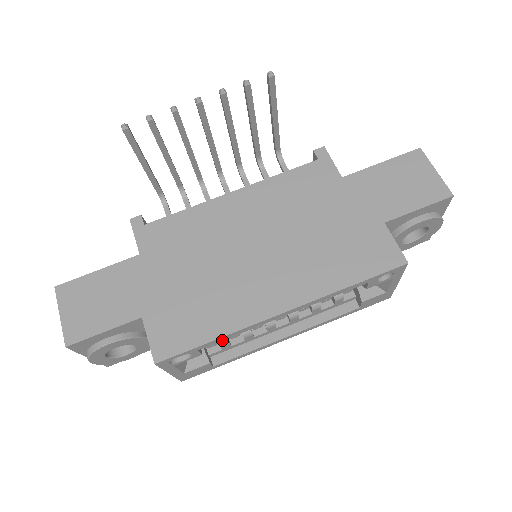
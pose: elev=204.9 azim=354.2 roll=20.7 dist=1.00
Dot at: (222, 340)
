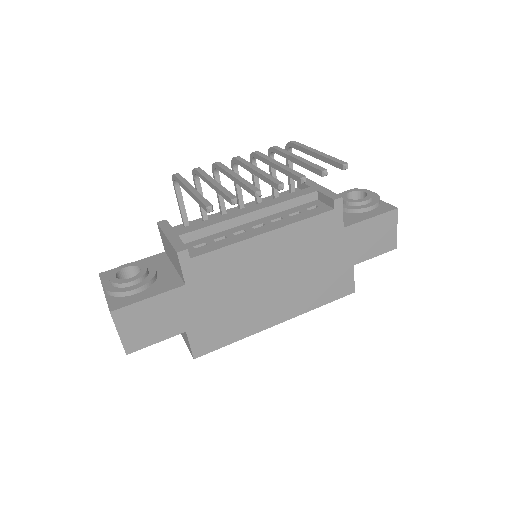
Dot at: occluded
